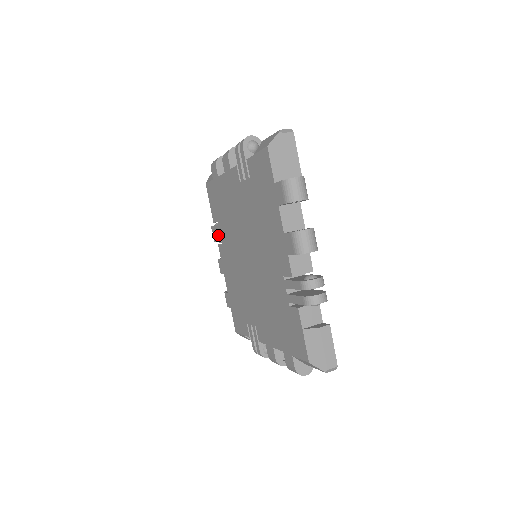
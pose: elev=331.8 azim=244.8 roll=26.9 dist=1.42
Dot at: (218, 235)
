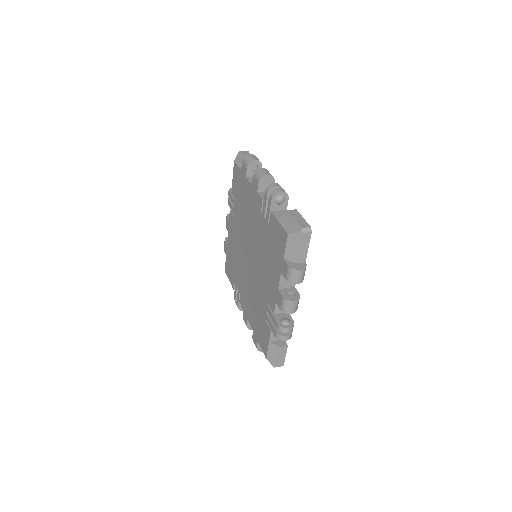
Dot at: occluded
